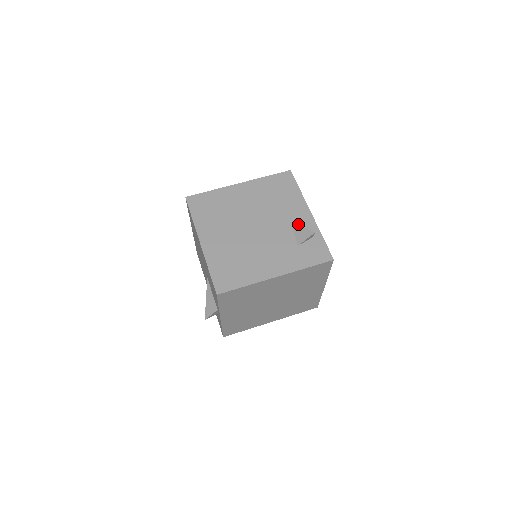
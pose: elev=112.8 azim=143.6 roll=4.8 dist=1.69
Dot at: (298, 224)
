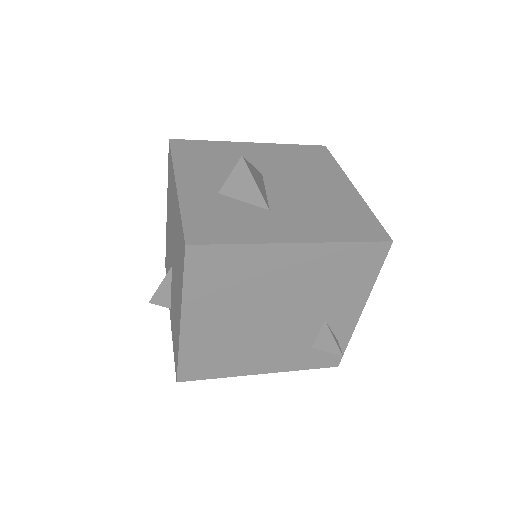
Dot at: (333, 324)
